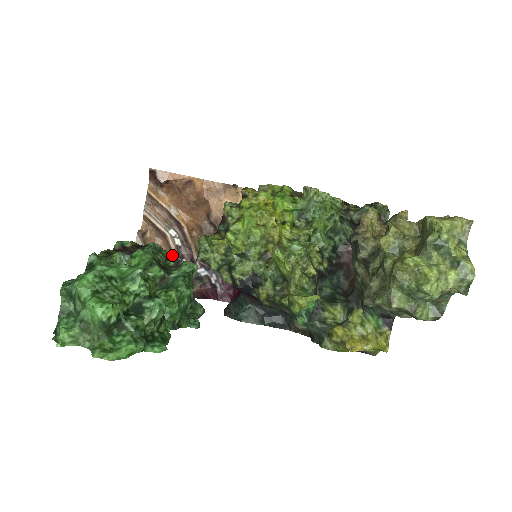
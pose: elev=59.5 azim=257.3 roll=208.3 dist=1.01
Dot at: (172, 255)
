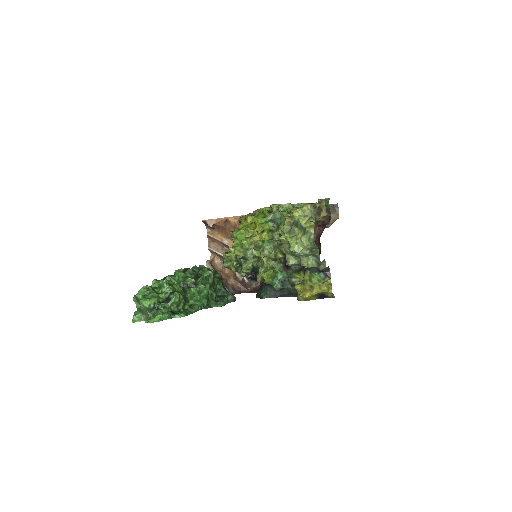
Dot at: (212, 269)
